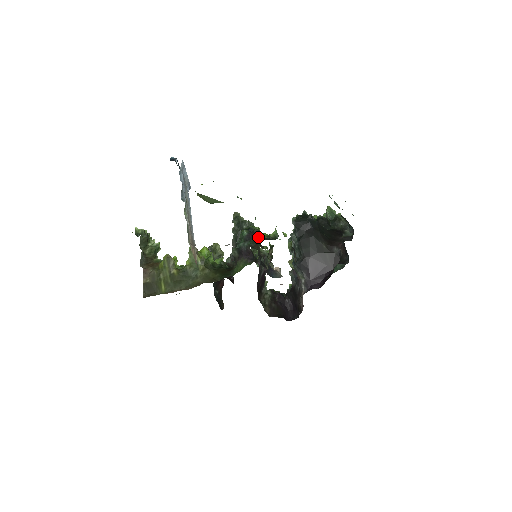
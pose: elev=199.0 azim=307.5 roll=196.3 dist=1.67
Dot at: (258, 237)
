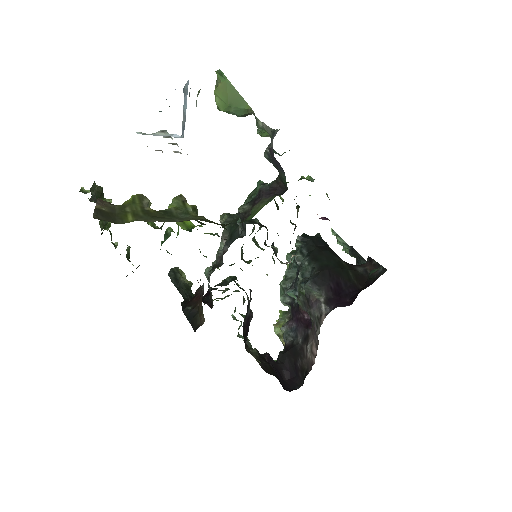
Dot at: occluded
